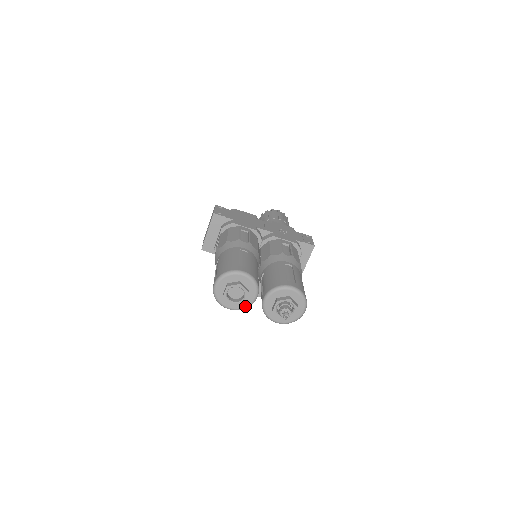
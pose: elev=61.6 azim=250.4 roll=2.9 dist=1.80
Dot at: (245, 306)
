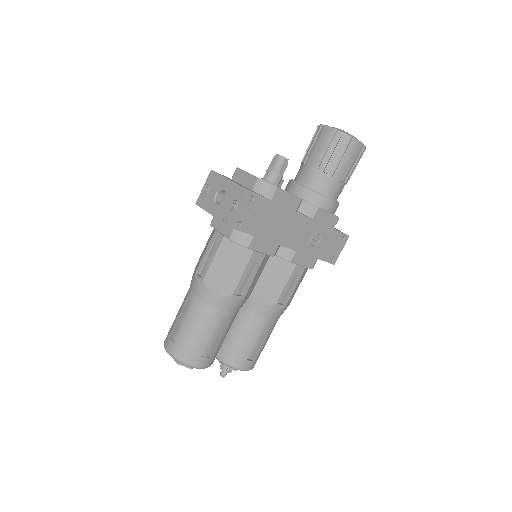
Dot at: occluded
